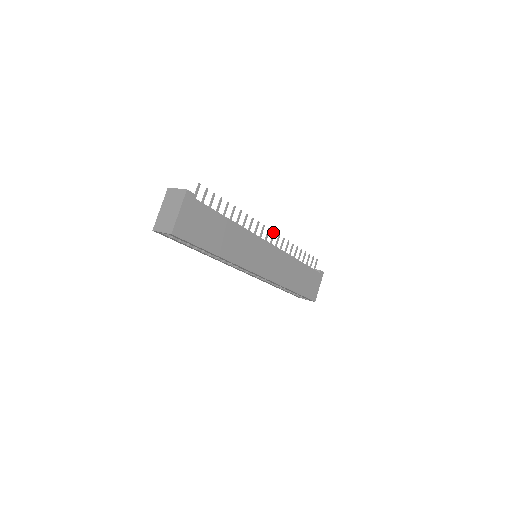
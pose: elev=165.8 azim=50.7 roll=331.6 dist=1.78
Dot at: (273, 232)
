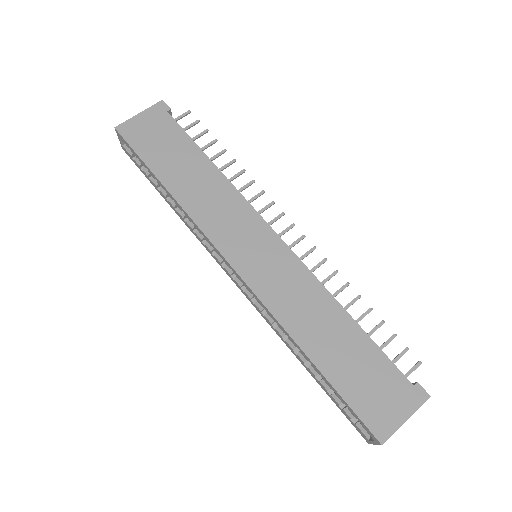
Dot at: (302, 235)
